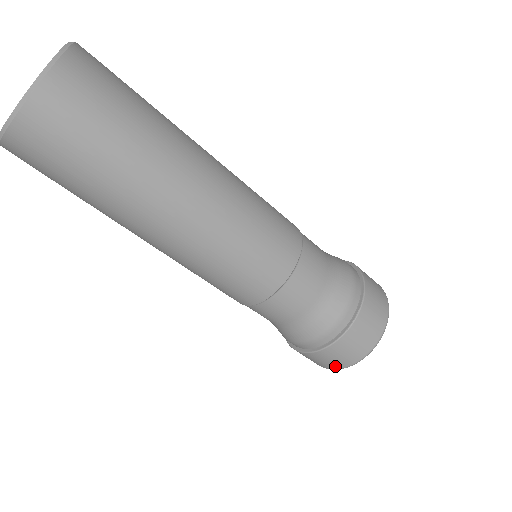
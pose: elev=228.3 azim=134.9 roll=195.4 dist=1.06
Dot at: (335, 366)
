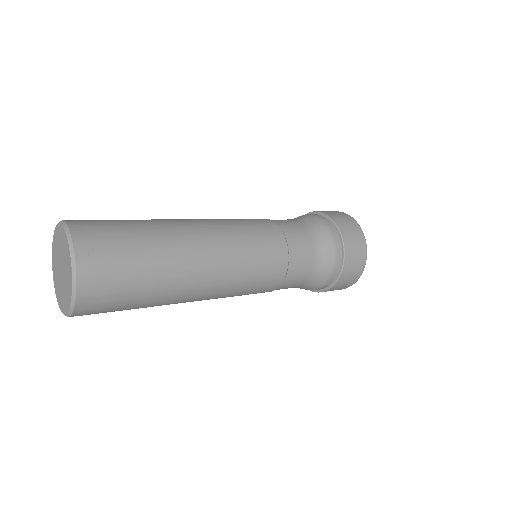
Dot at: occluded
